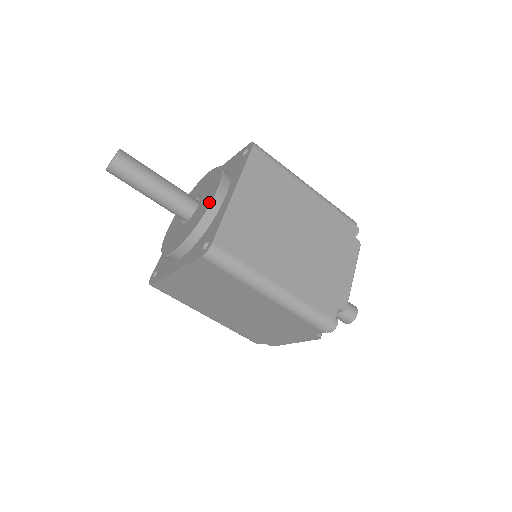
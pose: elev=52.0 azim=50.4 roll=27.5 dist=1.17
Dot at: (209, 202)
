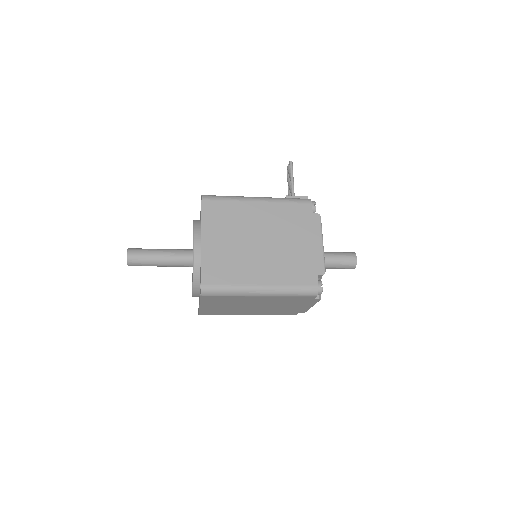
Dot at: occluded
